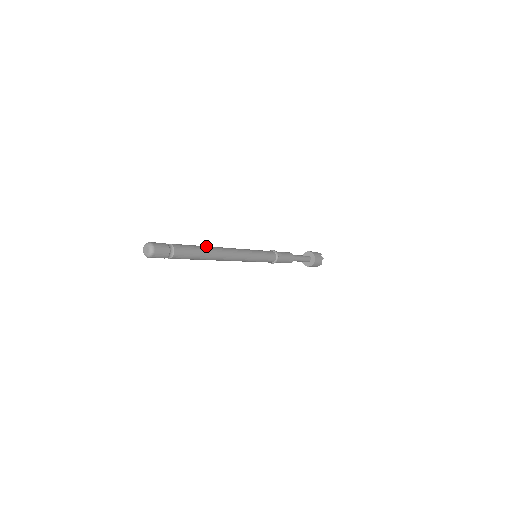
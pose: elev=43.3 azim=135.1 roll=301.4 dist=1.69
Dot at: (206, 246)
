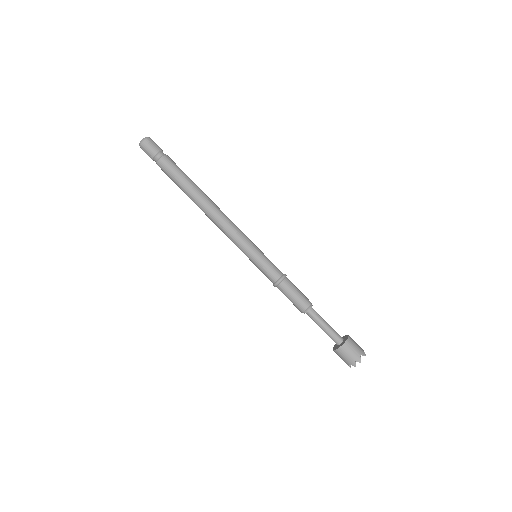
Dot at: occluded
